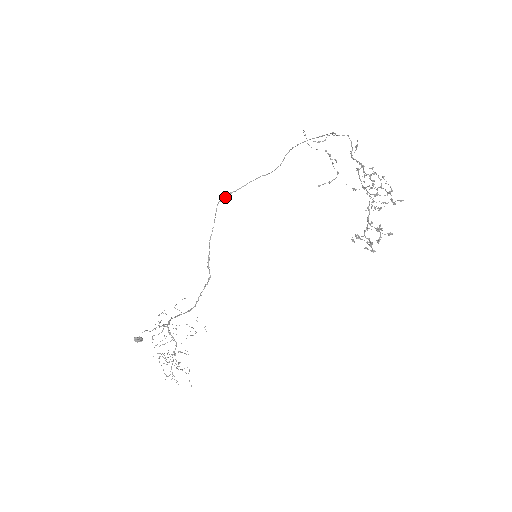
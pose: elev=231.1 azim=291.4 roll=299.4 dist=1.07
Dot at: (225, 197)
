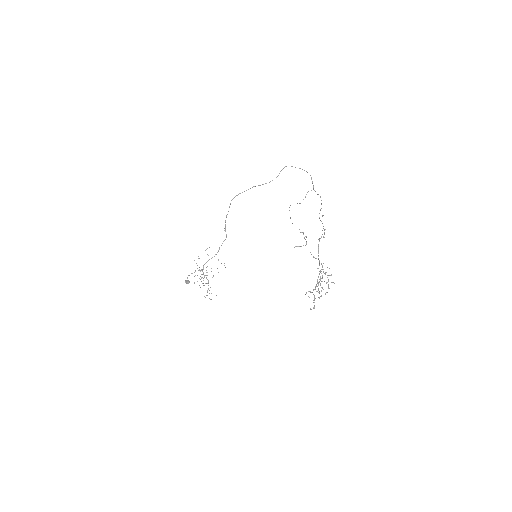
Dot at: occluded
